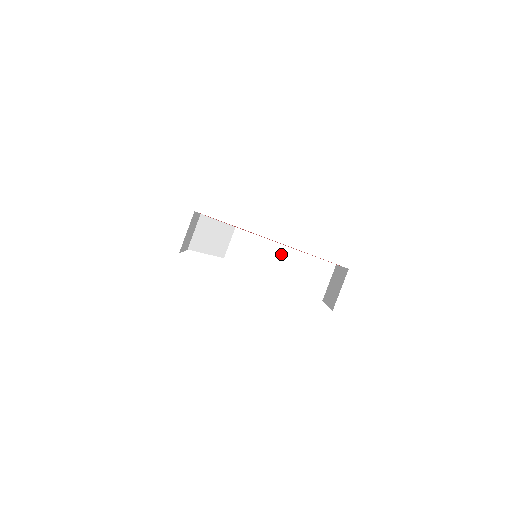
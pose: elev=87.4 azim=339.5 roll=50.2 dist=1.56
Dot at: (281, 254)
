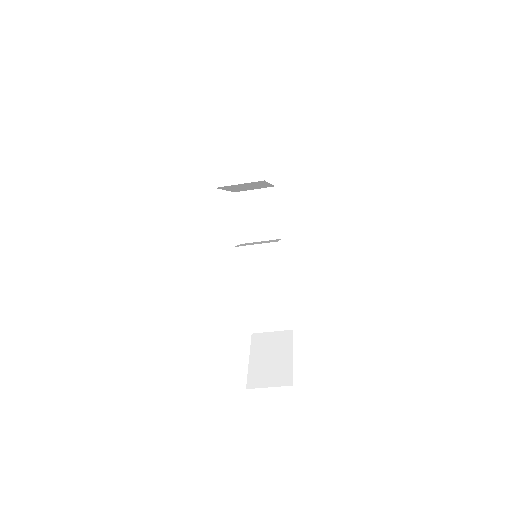
Dot at: (273, 279)
